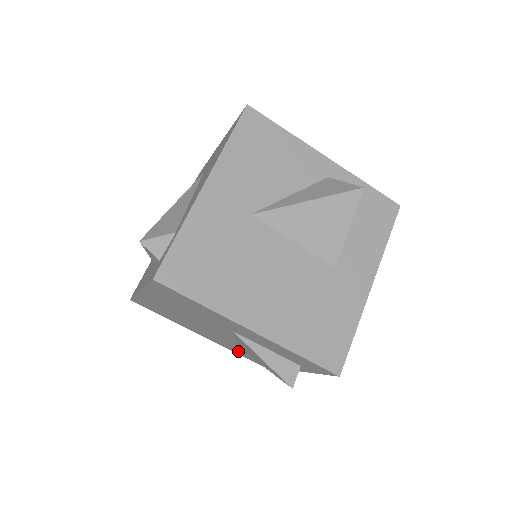
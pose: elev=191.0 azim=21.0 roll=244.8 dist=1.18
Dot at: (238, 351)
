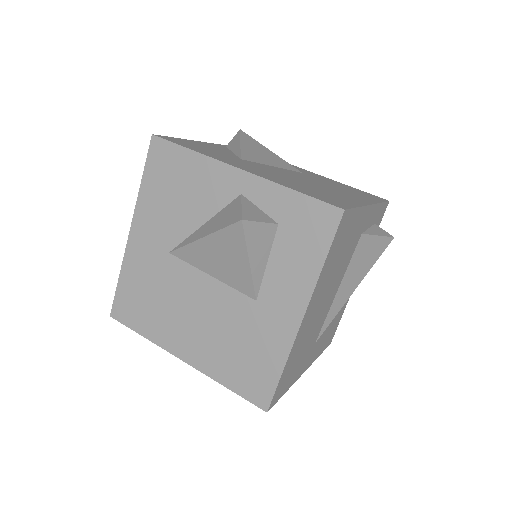
Dot at: occluded
